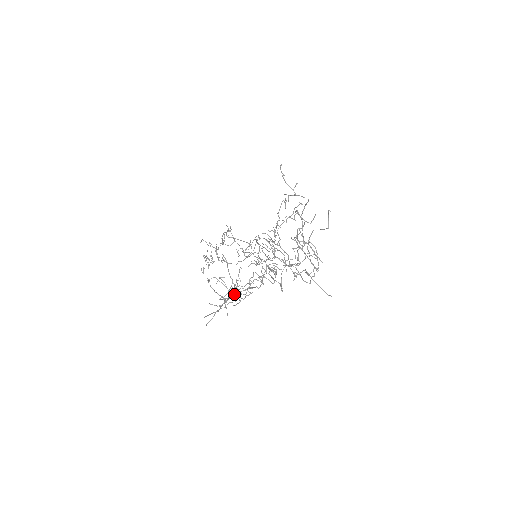
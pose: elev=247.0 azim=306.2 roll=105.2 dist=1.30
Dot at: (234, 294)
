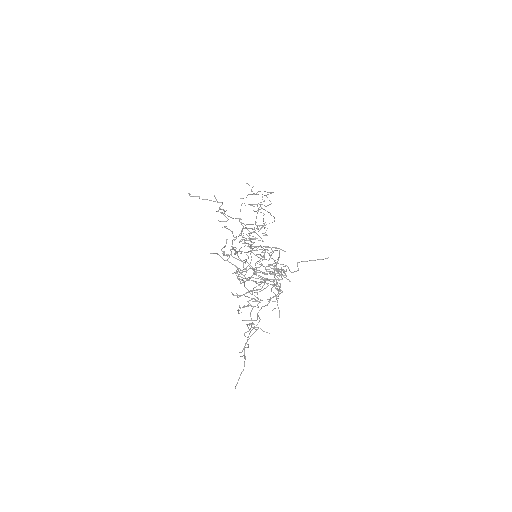
Dot at: (242, 350)
